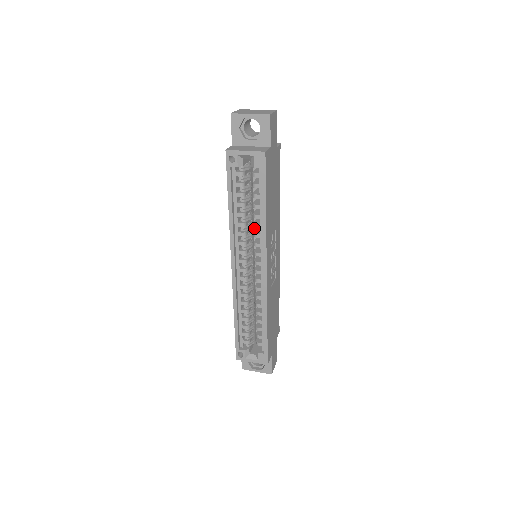
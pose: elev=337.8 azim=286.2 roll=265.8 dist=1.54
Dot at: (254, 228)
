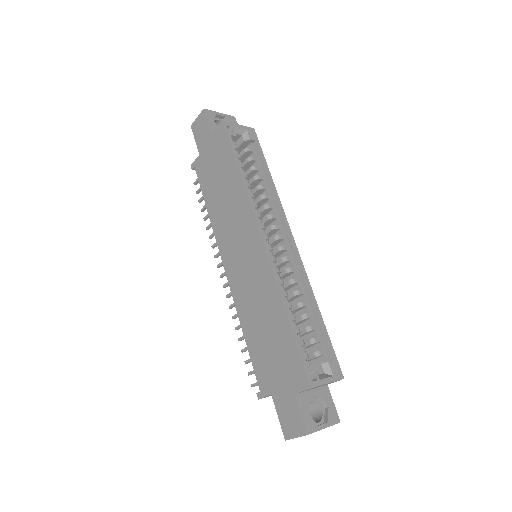
Dot at: occluded
